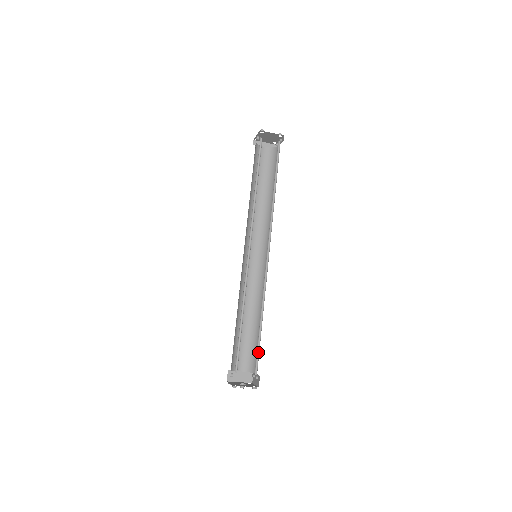
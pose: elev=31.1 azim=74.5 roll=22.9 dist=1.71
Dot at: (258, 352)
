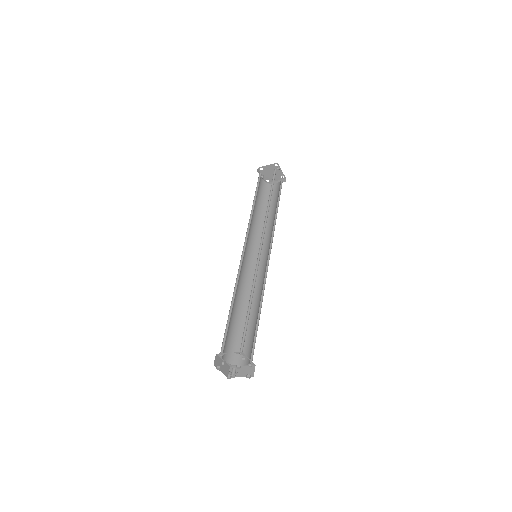
Dot at: occluded
